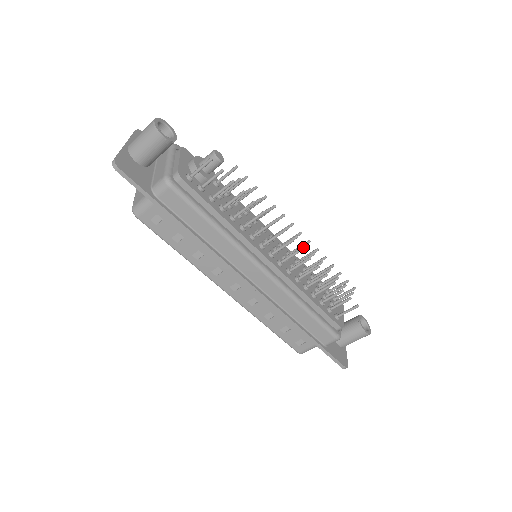
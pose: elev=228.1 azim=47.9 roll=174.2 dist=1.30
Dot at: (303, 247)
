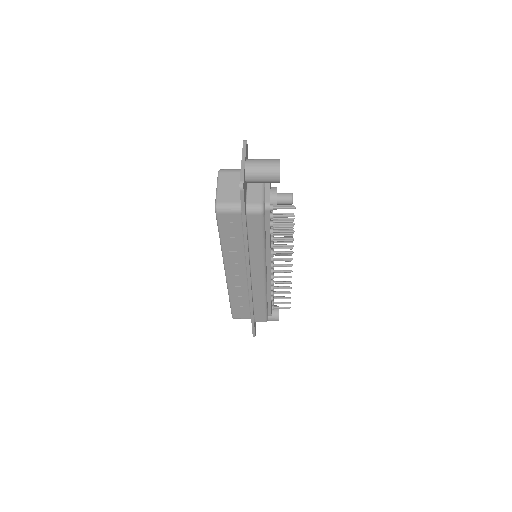
Dot at: (289, 266)
